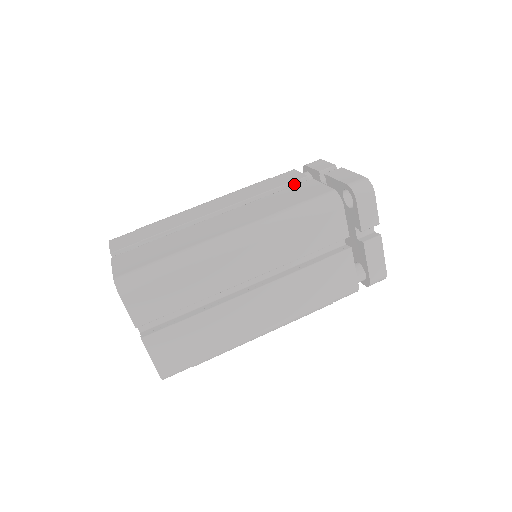
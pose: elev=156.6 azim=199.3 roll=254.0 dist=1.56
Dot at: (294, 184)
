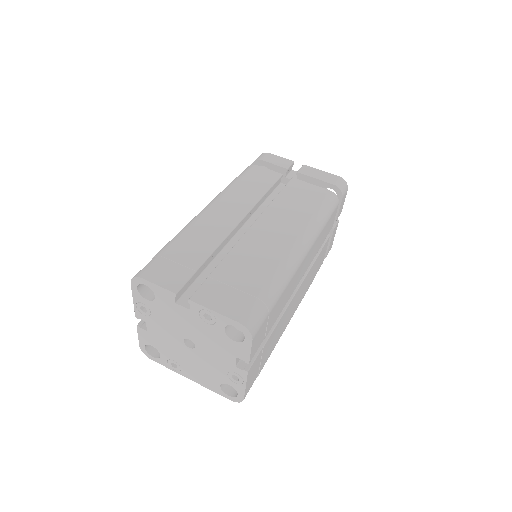
Dot at: (276, 183)
